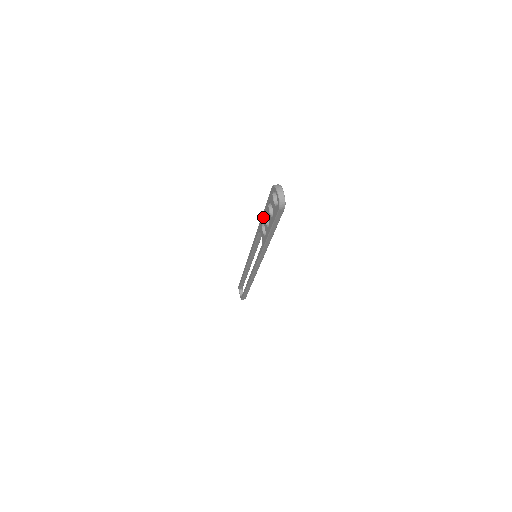
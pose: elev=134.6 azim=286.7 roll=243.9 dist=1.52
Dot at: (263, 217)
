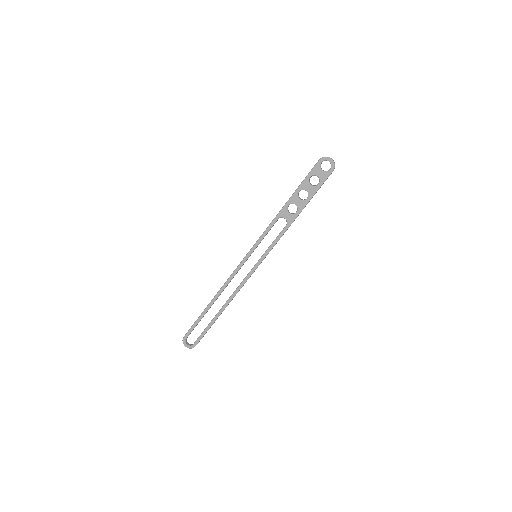
Dot at: (293, 197)
